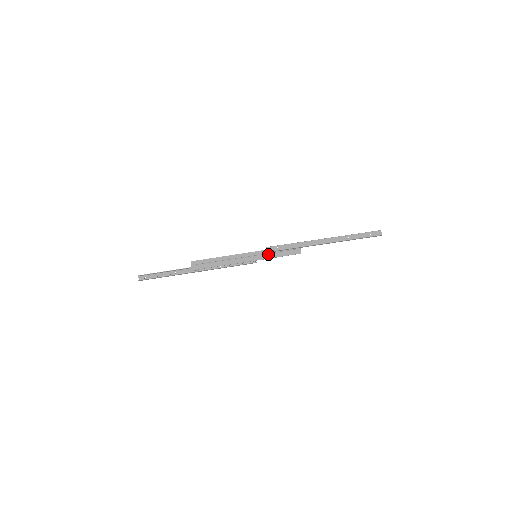
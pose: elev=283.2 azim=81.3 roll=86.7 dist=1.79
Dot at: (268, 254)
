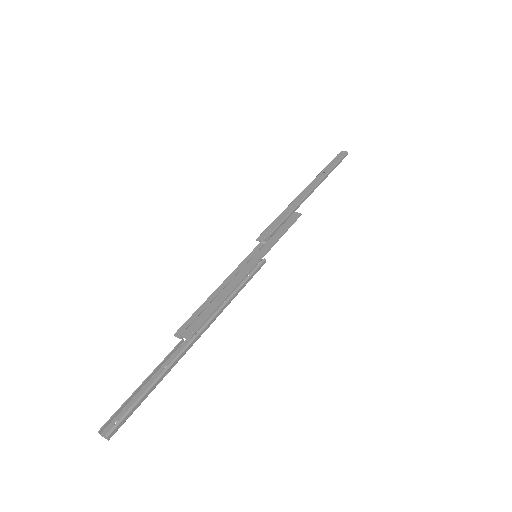
Dot at: (267, 242)
